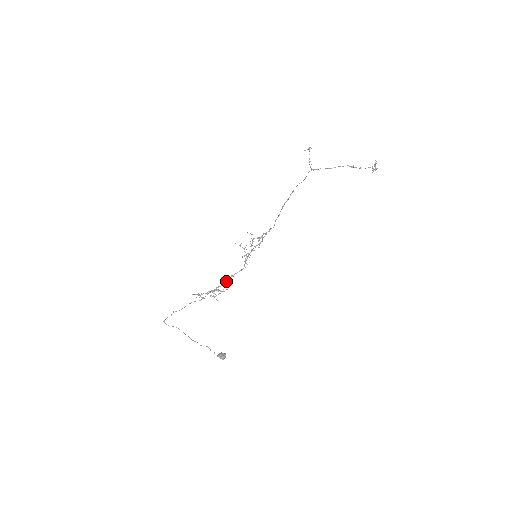
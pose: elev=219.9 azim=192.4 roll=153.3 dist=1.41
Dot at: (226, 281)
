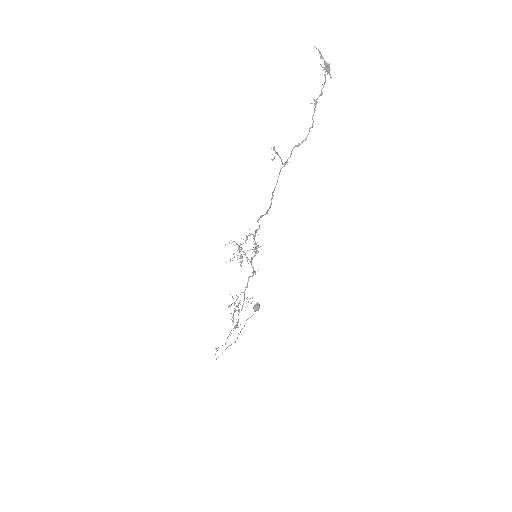
Dot at: occluded
